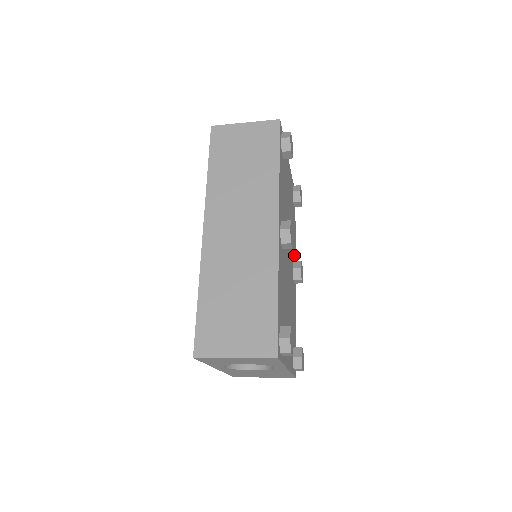
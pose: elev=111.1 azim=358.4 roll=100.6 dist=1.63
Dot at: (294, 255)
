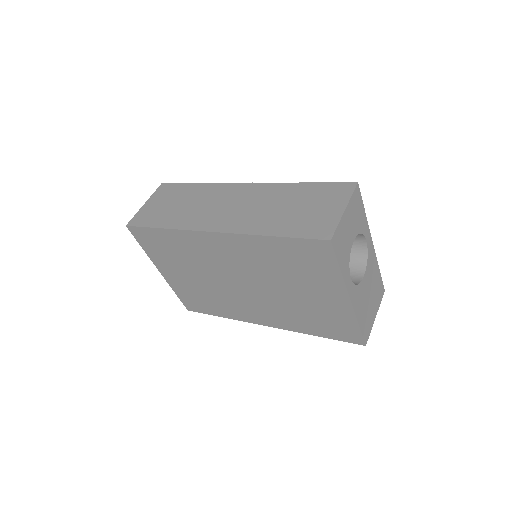
Dot at: occluded
